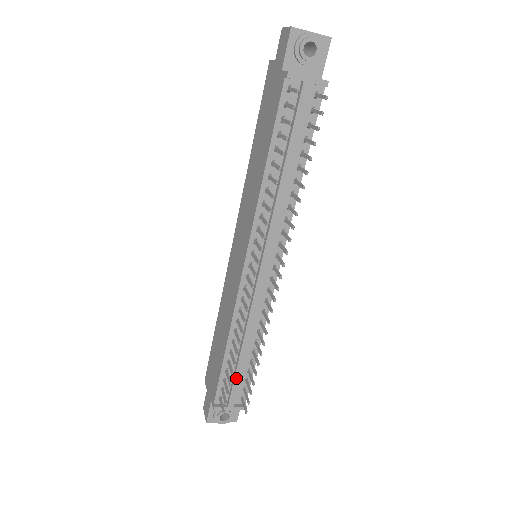
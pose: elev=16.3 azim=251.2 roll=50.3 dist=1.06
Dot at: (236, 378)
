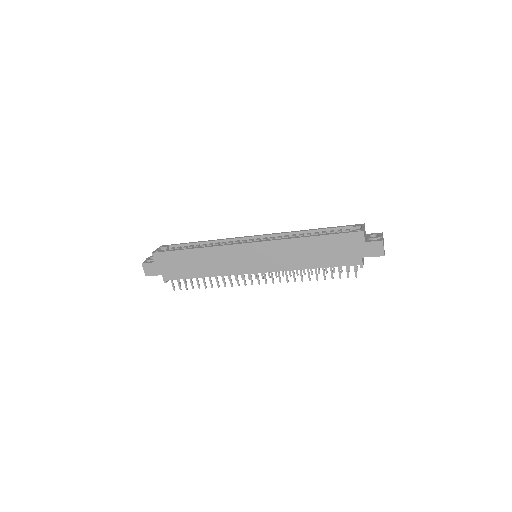
Dot at: occluded
